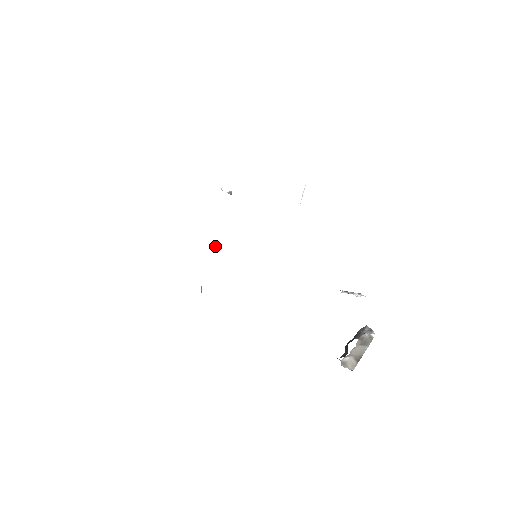
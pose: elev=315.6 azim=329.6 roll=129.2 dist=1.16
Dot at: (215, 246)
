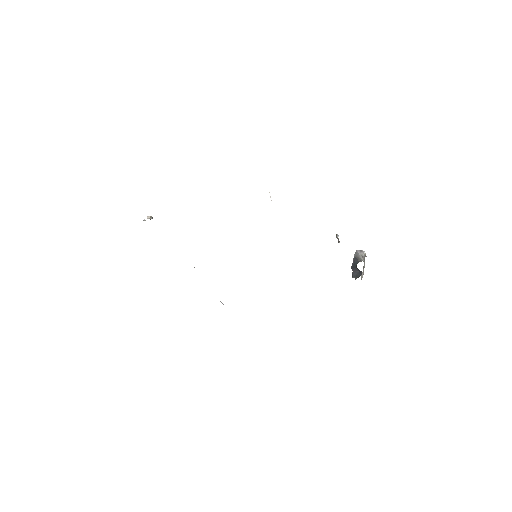
Dot at: occluded
